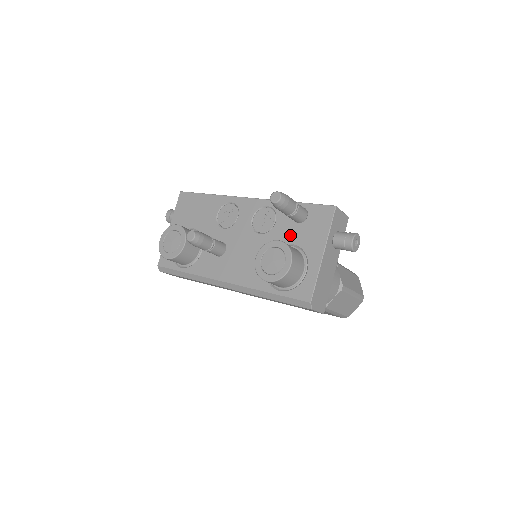
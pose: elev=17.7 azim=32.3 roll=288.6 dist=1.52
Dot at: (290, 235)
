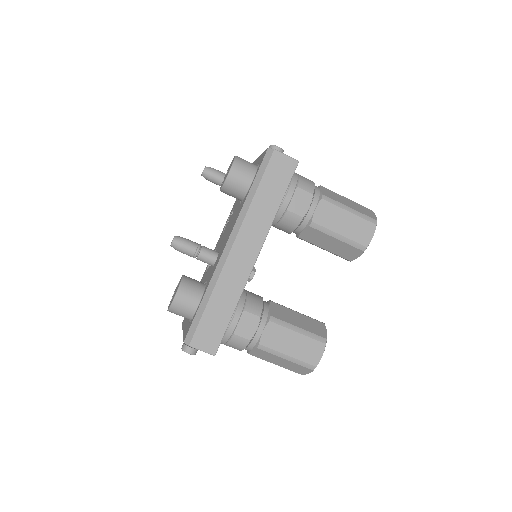
Dot at: occluded
